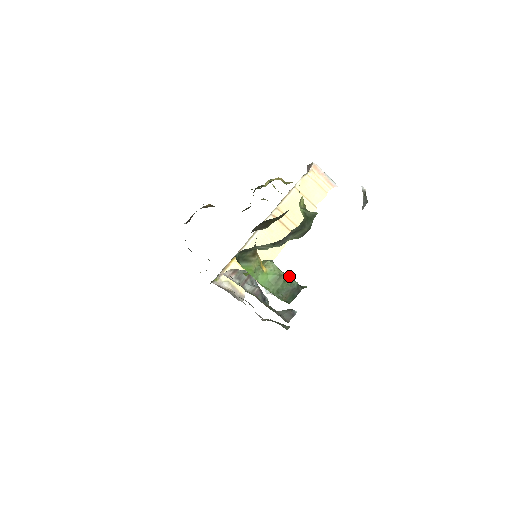
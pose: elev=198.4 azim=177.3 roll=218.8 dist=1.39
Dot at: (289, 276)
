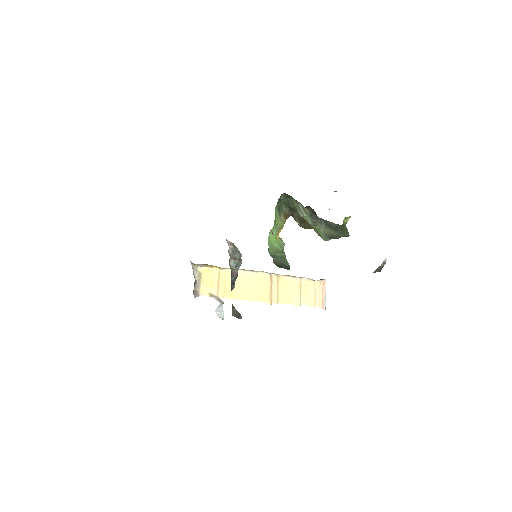
Dot at: occluded
